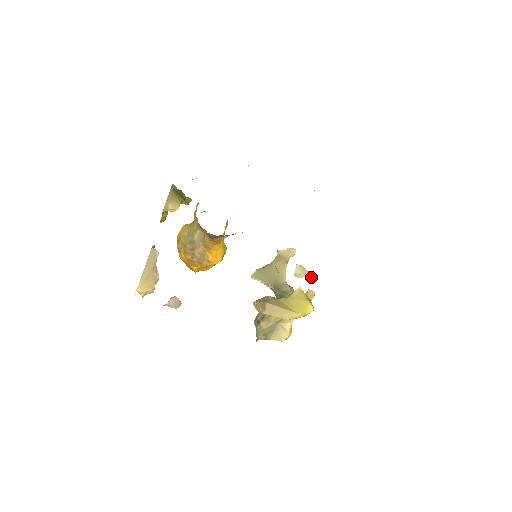
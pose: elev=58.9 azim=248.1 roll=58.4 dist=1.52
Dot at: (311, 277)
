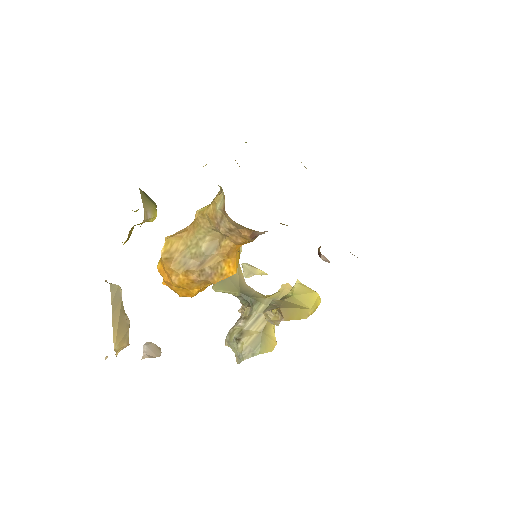
Dot at: (262, 273)
